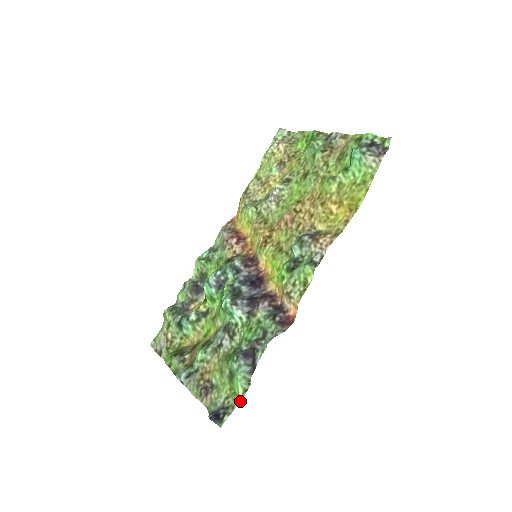
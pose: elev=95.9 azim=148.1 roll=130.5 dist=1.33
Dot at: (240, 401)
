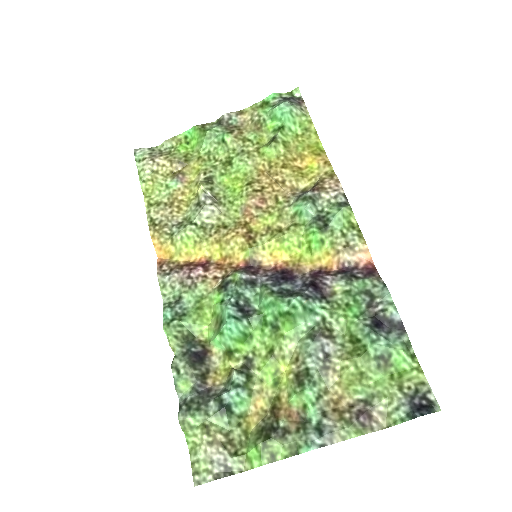
Dot at: (421, 370)
